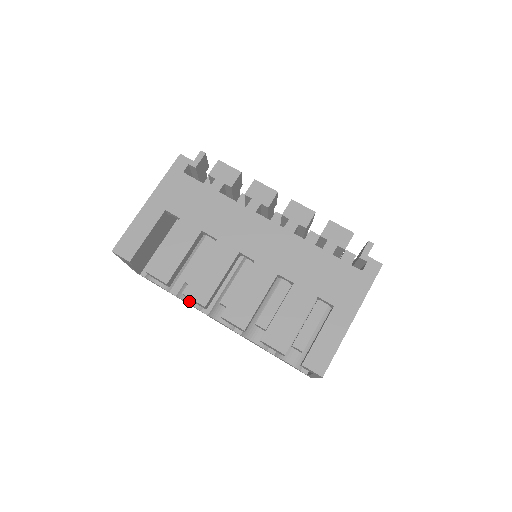
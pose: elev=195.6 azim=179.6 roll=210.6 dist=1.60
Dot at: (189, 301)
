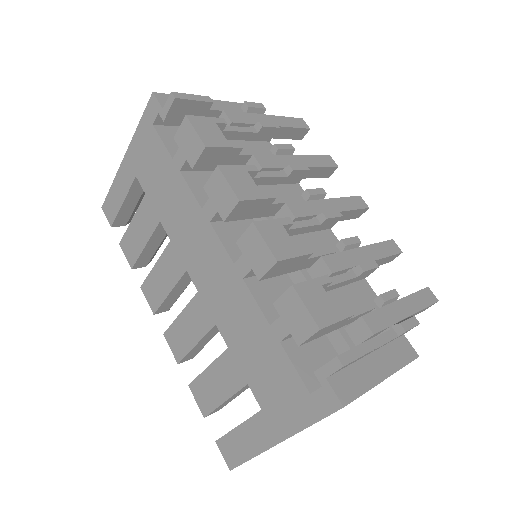
Dot at: occluded
